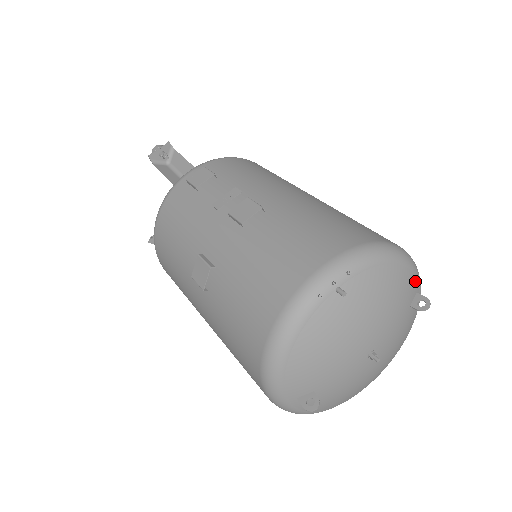
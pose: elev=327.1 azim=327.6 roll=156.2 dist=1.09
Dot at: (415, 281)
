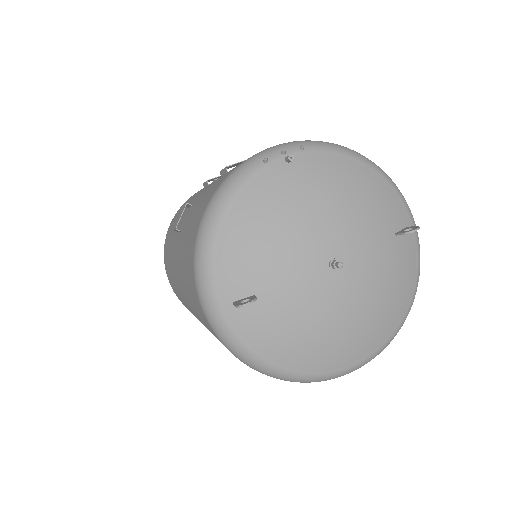
Dot at: (402, 209)
